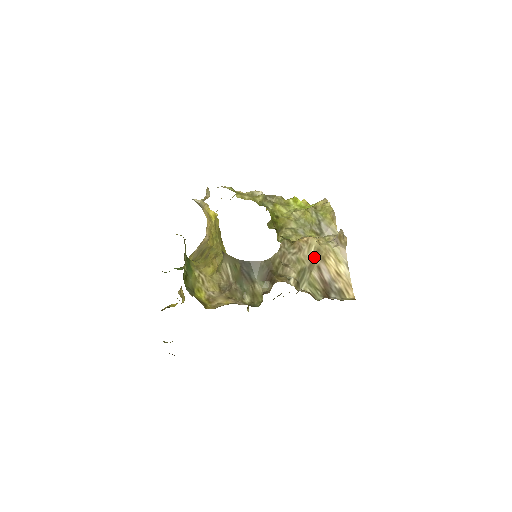
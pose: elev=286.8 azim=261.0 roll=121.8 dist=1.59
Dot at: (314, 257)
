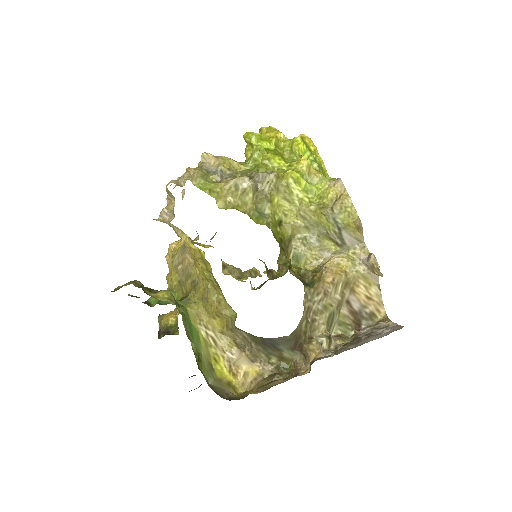
Dot at: (342, 294)
